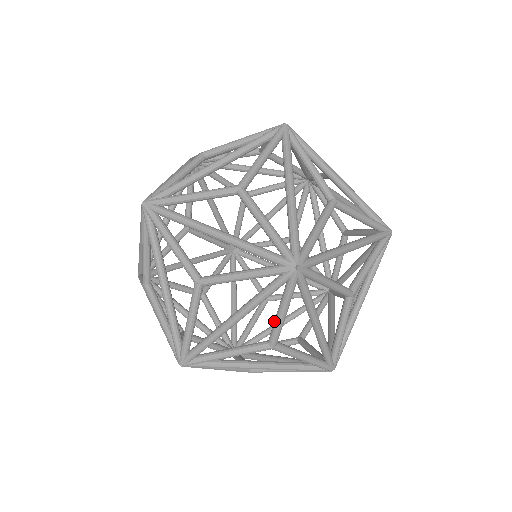
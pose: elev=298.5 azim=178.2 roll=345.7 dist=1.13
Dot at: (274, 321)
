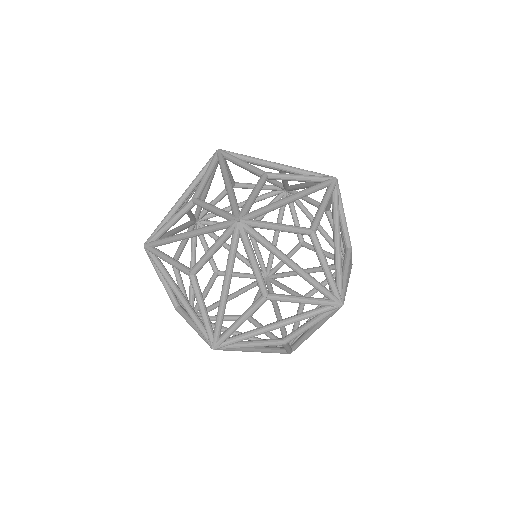
Dot at: occluded
